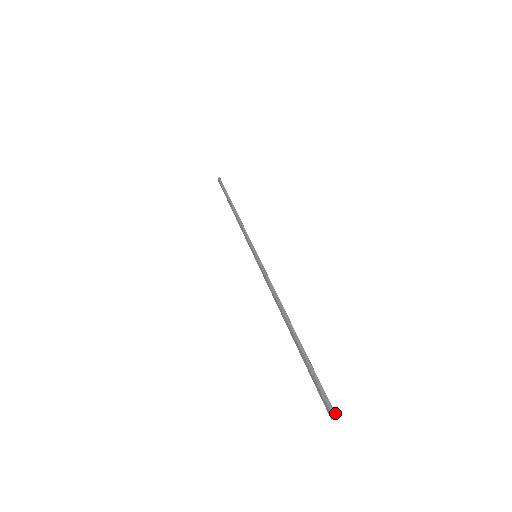
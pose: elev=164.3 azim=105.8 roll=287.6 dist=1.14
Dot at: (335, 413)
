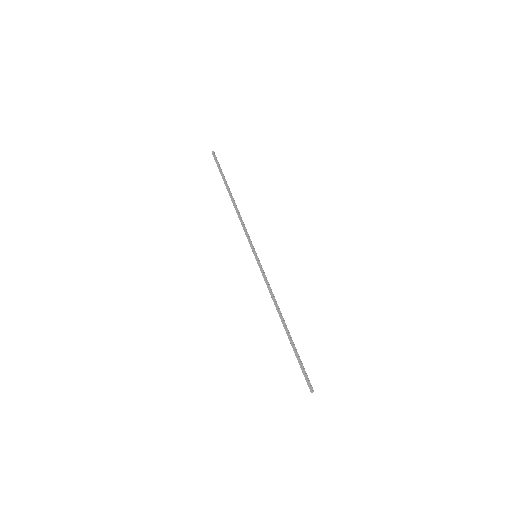
Dot at: occluded
